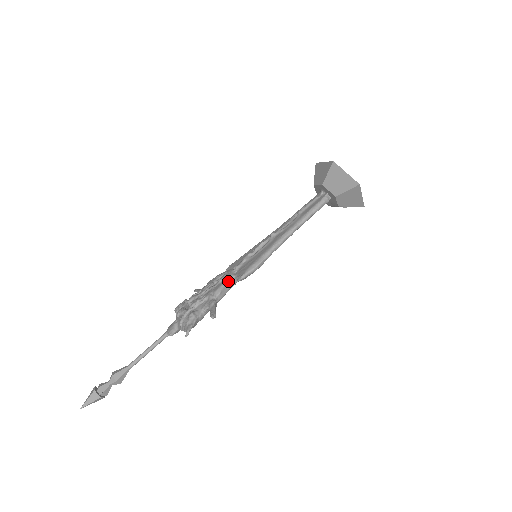
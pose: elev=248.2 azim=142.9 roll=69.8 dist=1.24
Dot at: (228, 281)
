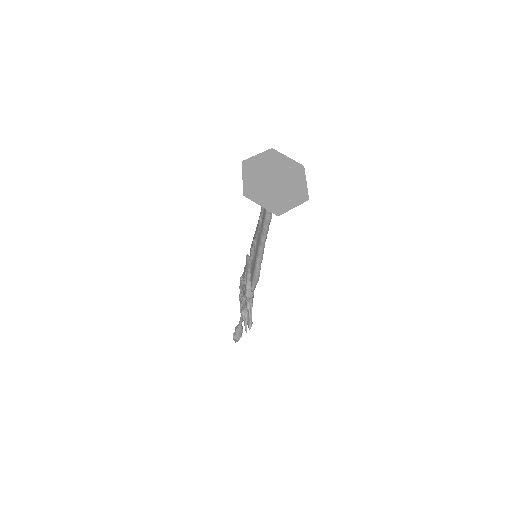
Dot at: (248, 286)
